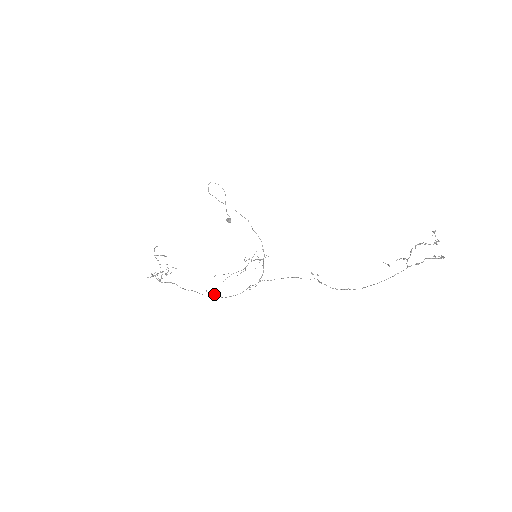
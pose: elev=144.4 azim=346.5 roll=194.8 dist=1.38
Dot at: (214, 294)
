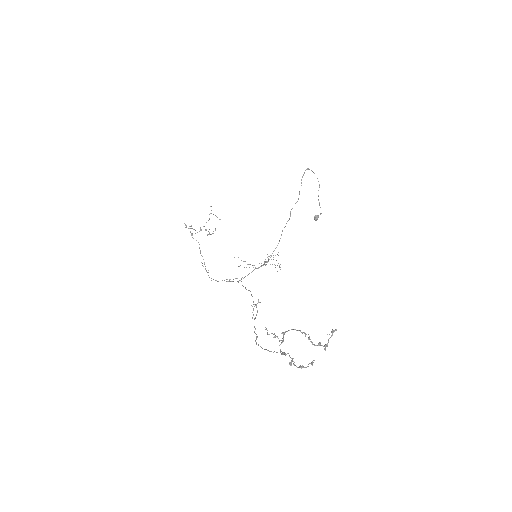
Dot at: (208, 270)
